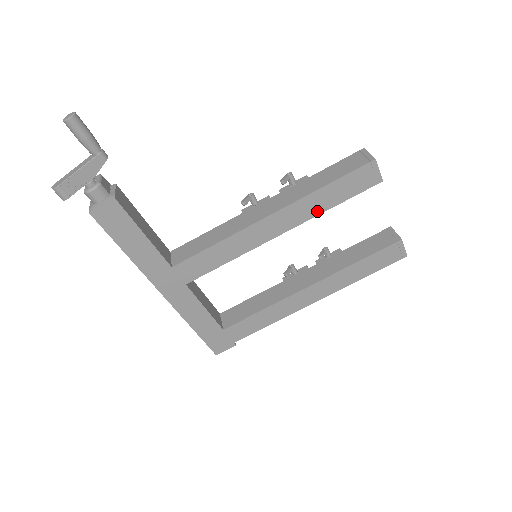
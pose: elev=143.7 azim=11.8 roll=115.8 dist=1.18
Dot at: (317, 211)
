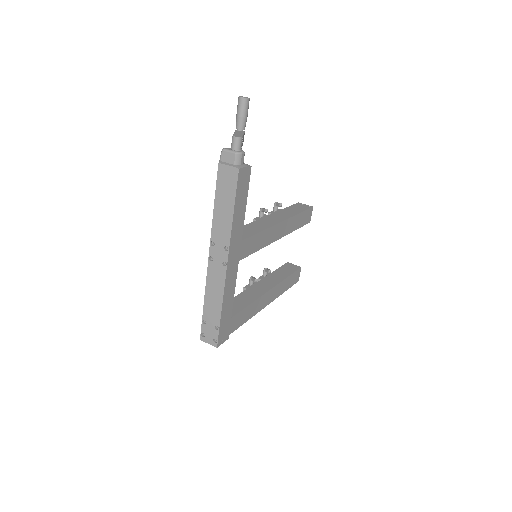
Dot at: (292, 229)
